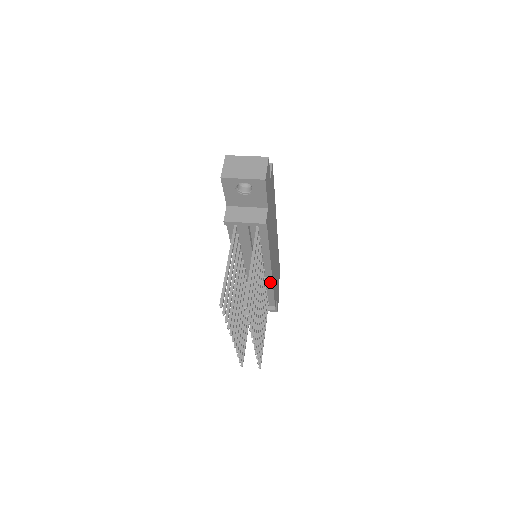
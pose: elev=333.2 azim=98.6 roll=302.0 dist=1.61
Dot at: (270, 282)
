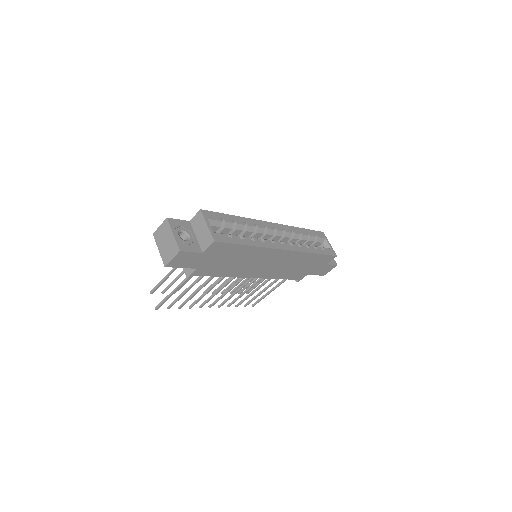
Dot at: occluded
